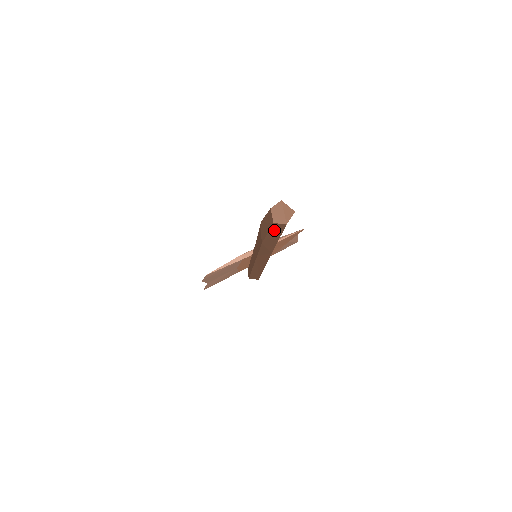
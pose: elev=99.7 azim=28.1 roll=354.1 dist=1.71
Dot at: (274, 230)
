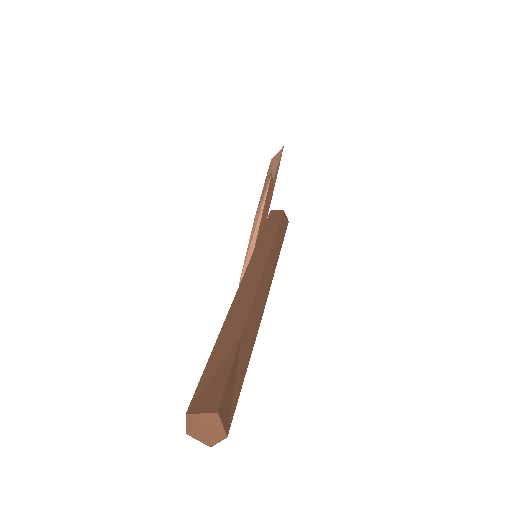
Dot at: occluded
